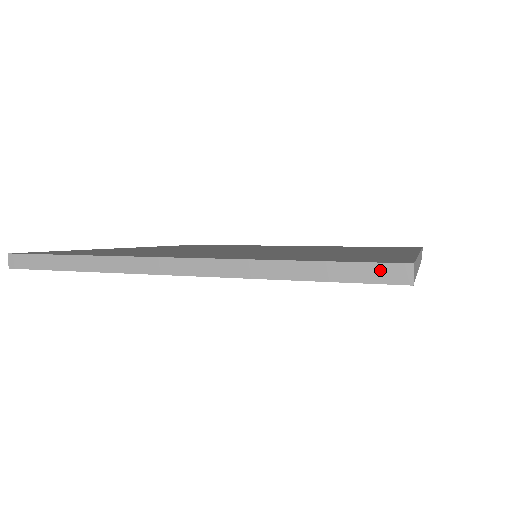
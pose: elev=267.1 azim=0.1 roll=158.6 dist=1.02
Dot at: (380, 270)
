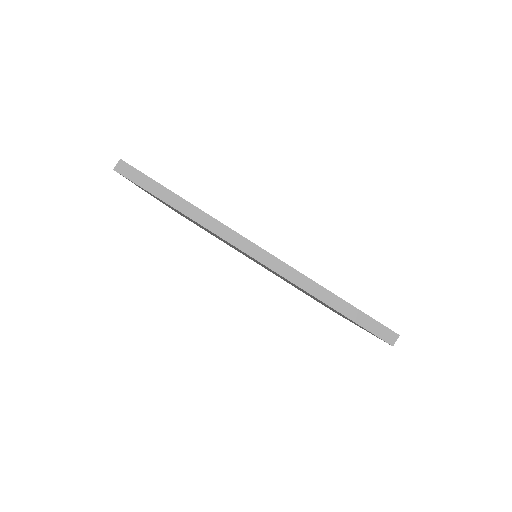
Dot at: (381, 329)
